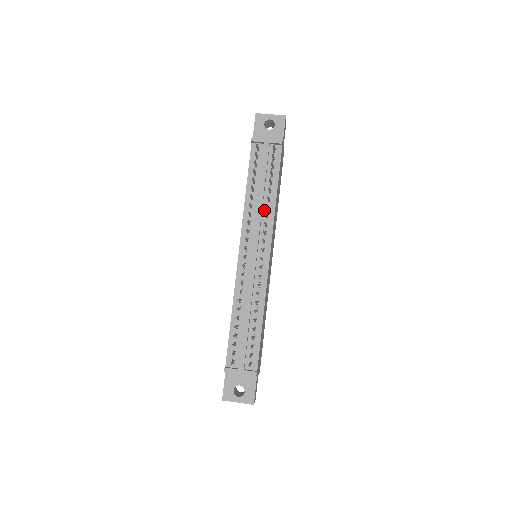
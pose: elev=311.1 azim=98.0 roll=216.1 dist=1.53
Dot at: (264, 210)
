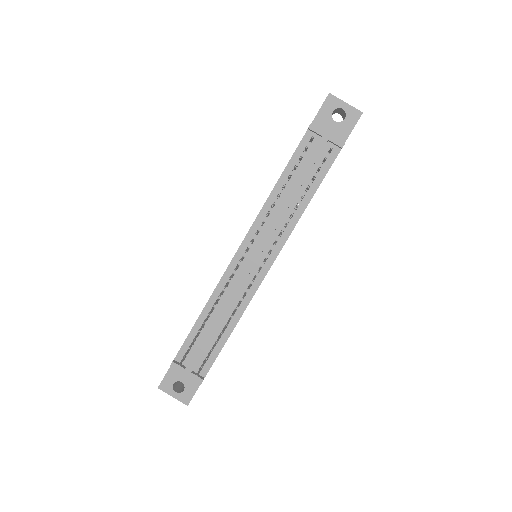
Dot at: (286, 215)
